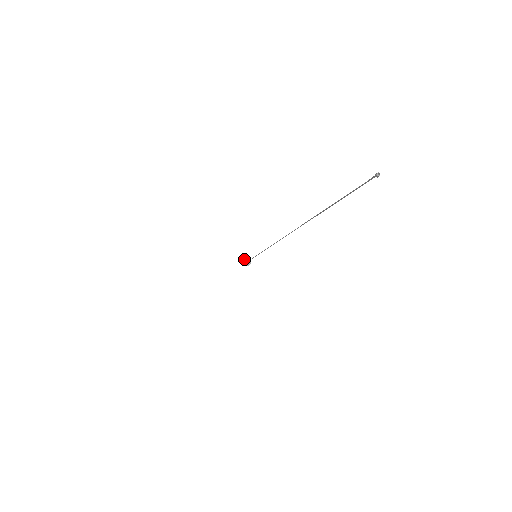
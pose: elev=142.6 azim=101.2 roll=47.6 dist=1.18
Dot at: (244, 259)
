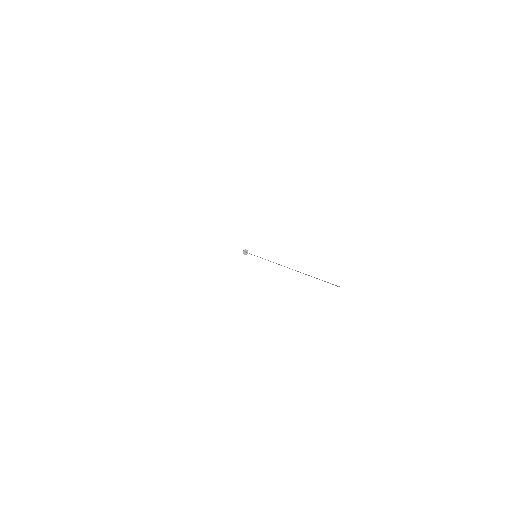
Dot at: (243, 250)
